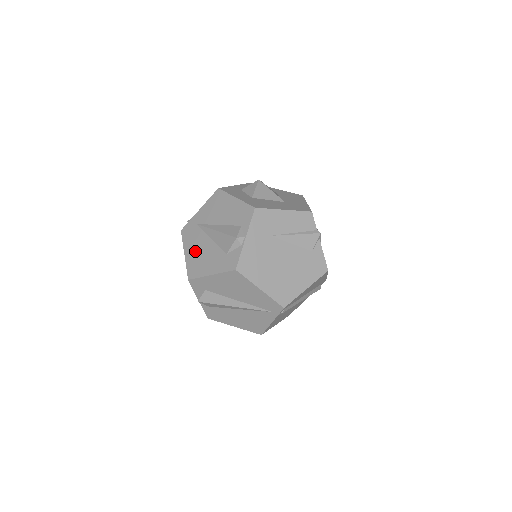
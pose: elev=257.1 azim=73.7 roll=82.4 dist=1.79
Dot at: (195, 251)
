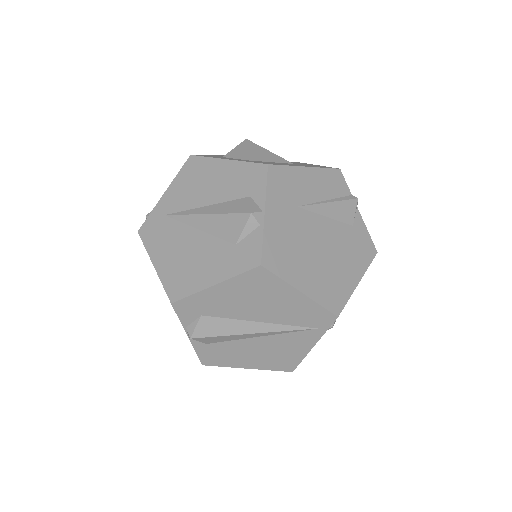
Dot at: (173, 255)
